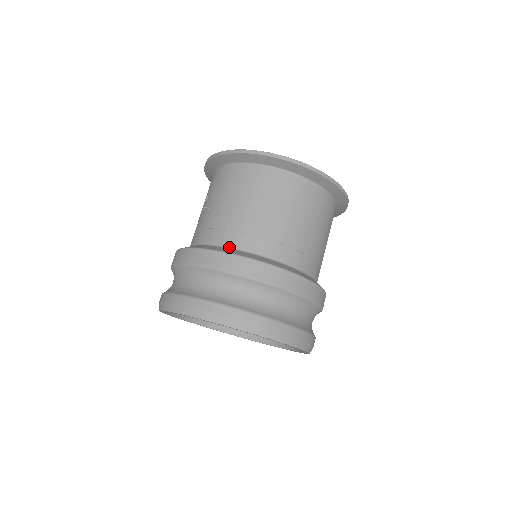
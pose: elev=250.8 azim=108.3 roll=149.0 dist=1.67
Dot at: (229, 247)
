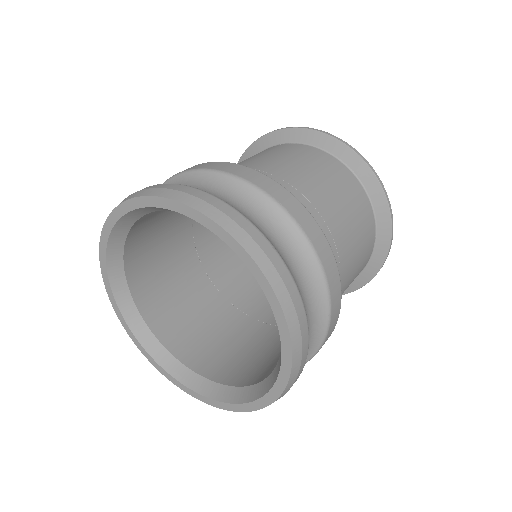
Dot at: occluded
